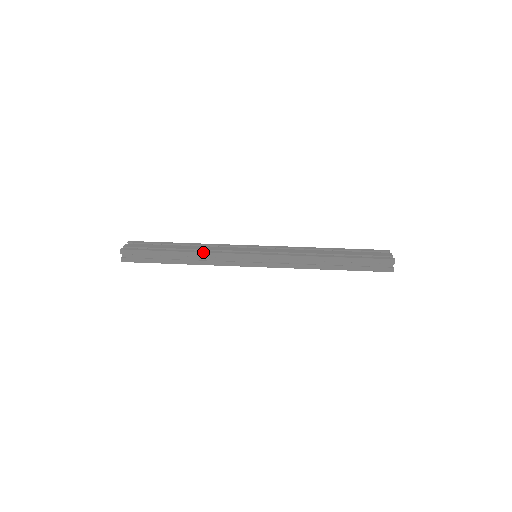
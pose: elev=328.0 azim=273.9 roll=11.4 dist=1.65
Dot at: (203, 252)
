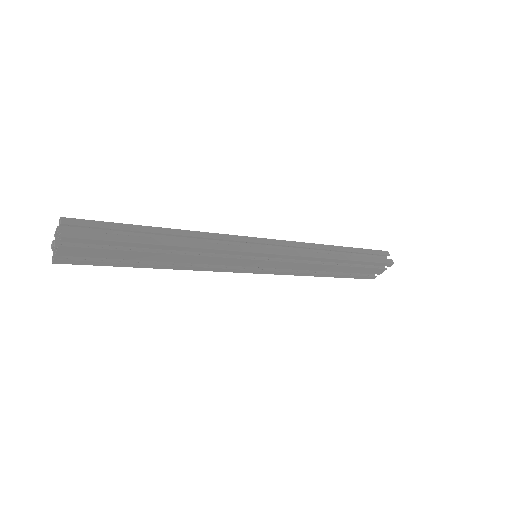
Dot at: (198, 231)
